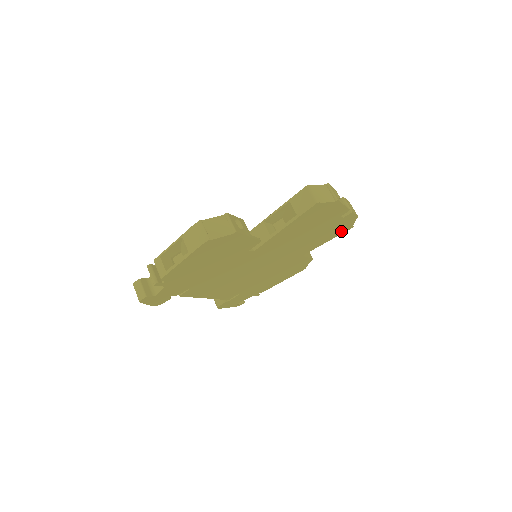
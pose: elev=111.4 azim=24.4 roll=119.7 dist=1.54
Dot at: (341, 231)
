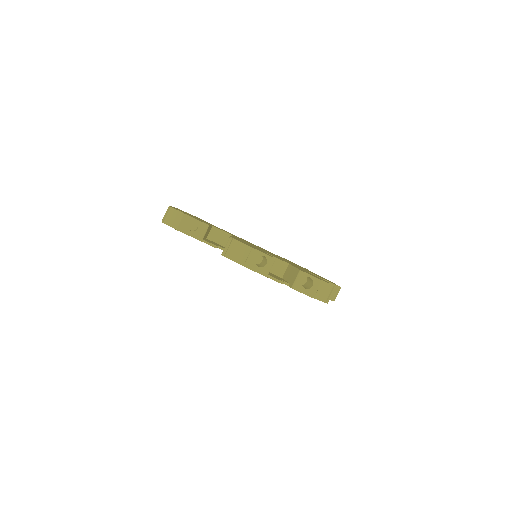
Dot at: occluded
